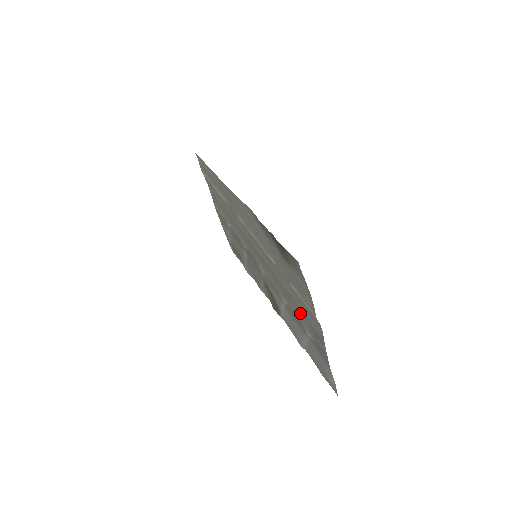
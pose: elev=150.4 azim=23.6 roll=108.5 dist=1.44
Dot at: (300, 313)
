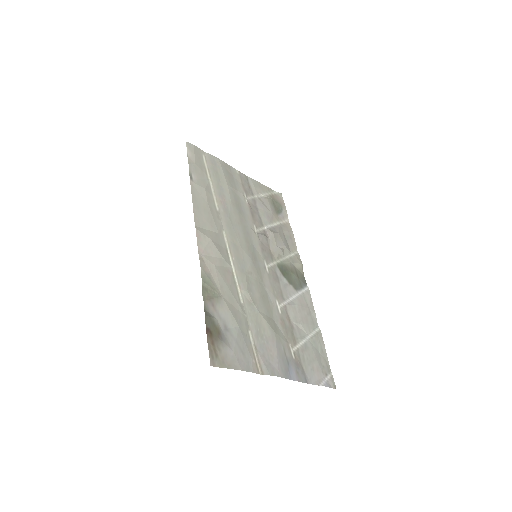
Dot at: (279, 336)
